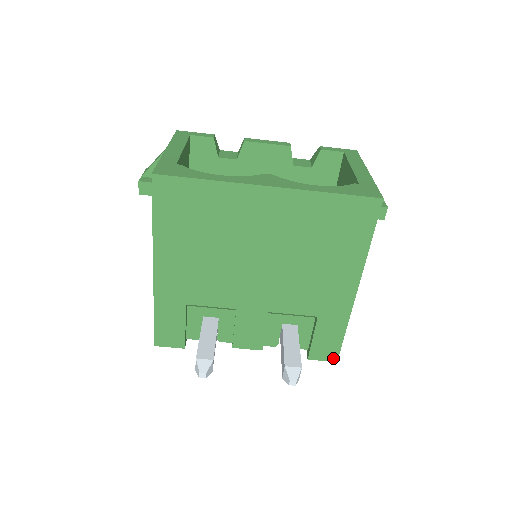
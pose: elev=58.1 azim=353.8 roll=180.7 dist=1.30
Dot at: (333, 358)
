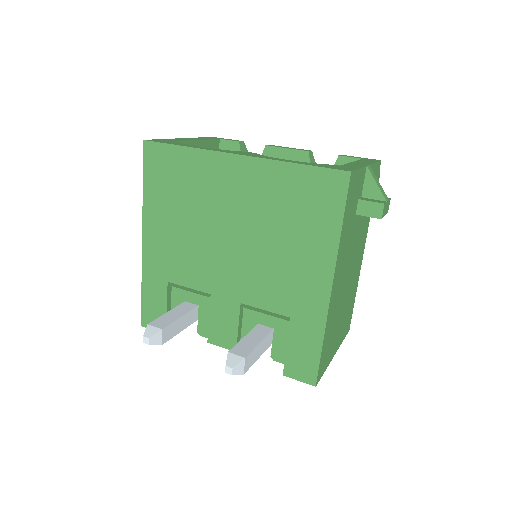
Dot at: (311, 380)
